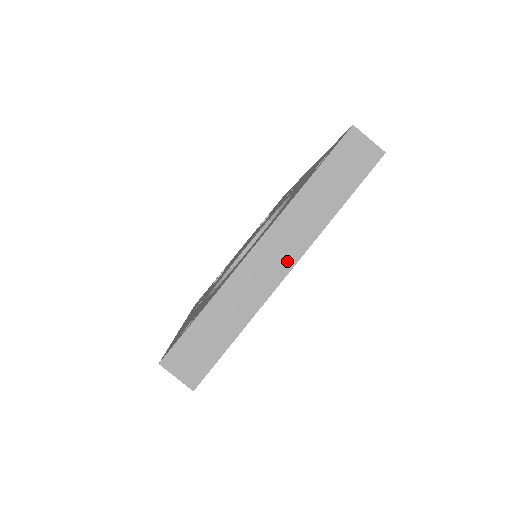
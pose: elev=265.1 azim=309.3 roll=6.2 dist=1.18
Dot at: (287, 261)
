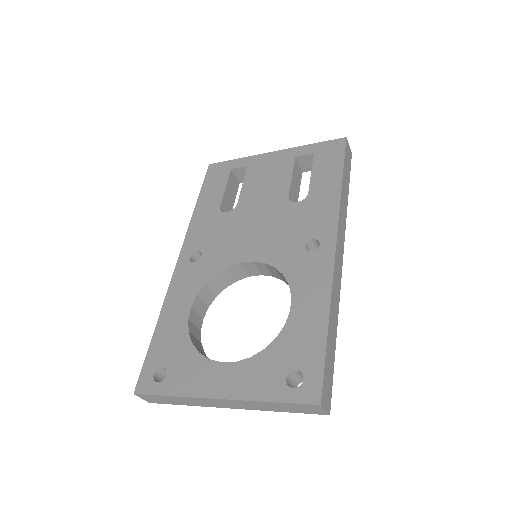
Dot at: (231, 407)
